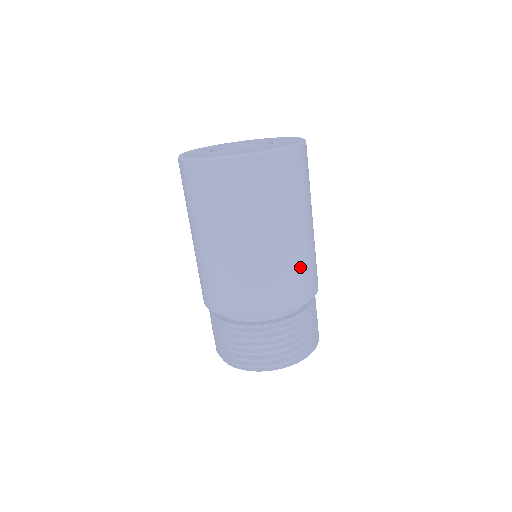
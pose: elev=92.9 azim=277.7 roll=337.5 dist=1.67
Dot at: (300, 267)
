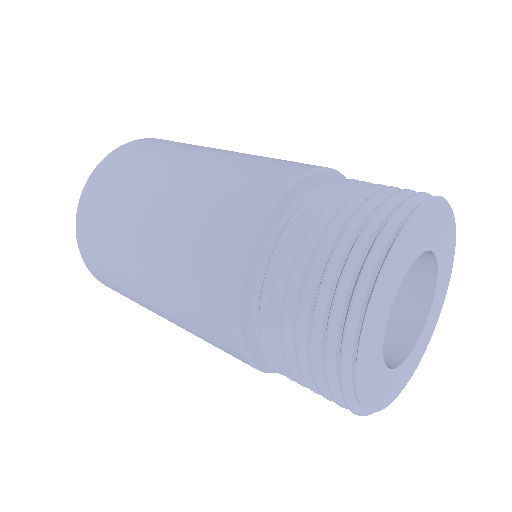
Dot at: (262, 158)
